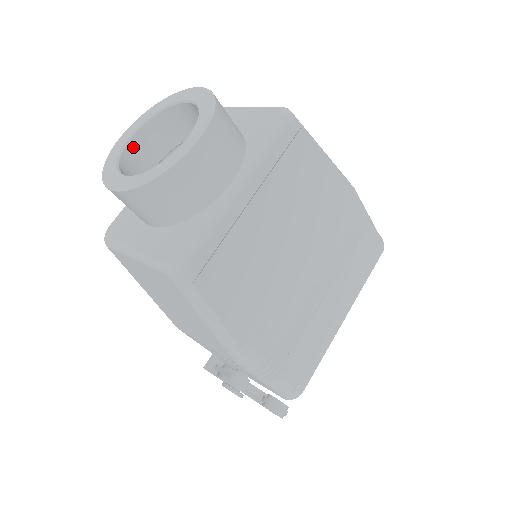
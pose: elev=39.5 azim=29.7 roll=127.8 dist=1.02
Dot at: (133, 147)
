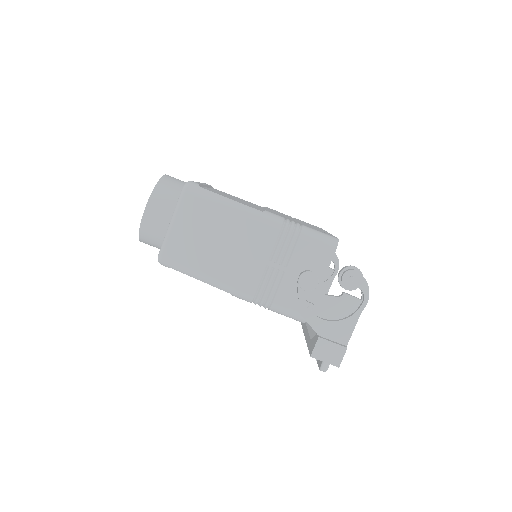
Dot at: occluded
